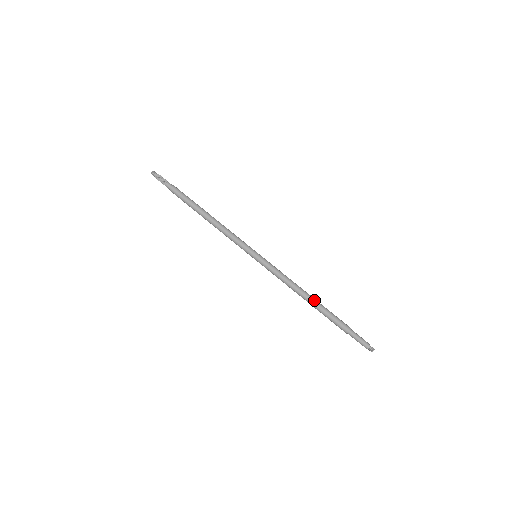
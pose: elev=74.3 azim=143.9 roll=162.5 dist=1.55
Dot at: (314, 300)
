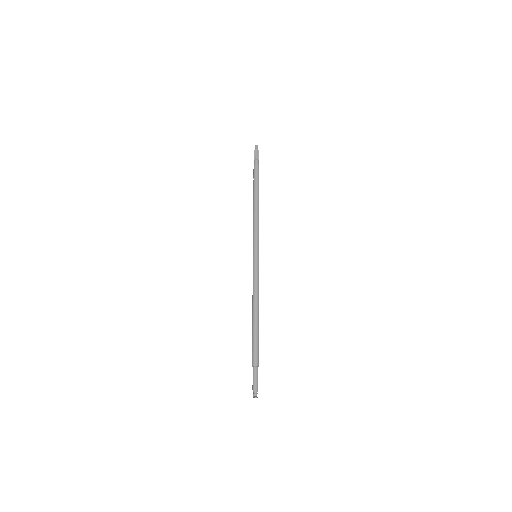
Dot at: (258, 321)
